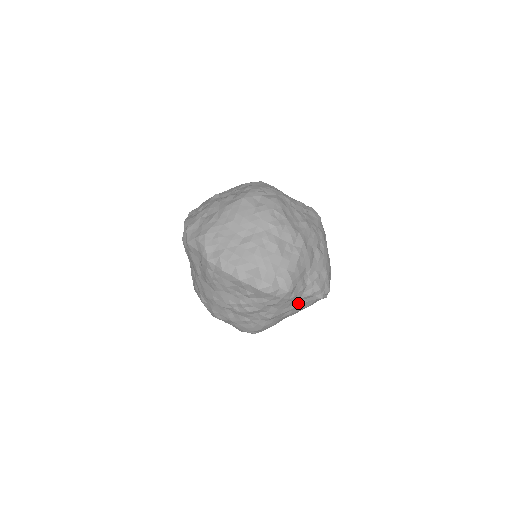
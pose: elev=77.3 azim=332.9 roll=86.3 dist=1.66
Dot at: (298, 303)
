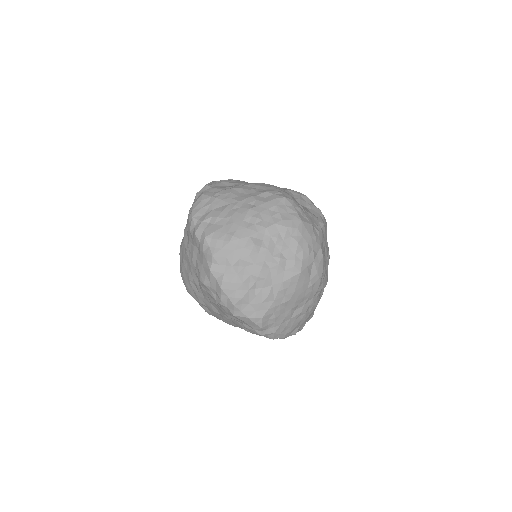
Dot at: occluded
